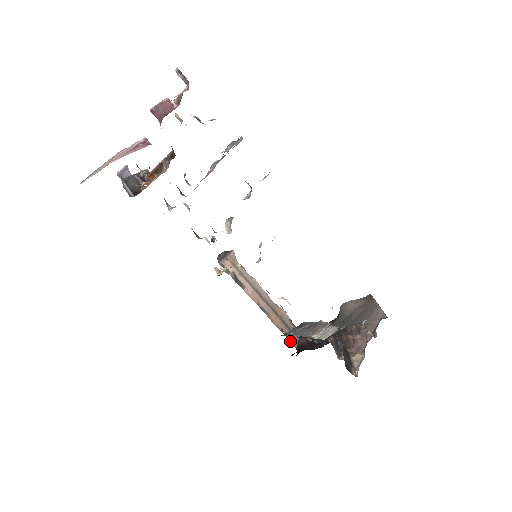
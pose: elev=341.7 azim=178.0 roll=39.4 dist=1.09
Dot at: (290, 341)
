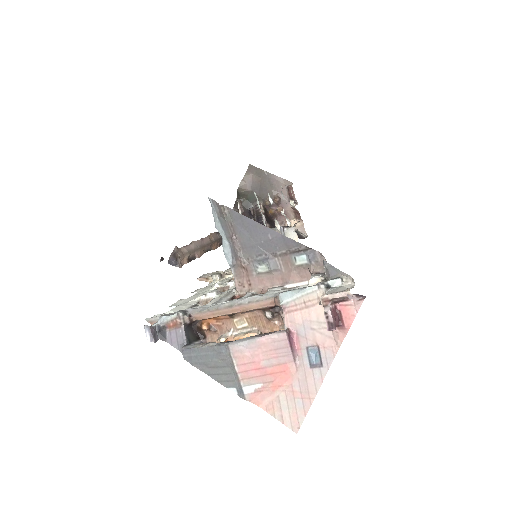
Dot at: occluded
